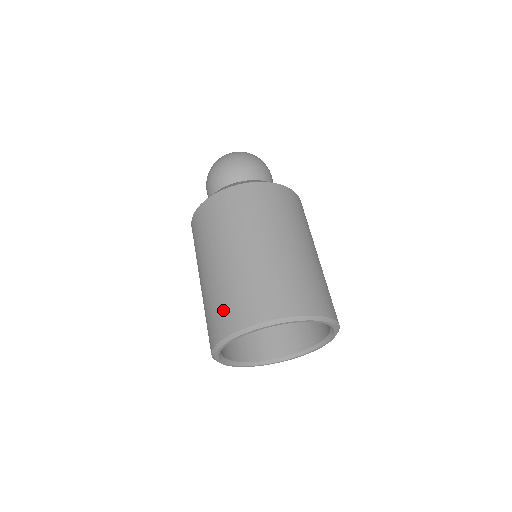
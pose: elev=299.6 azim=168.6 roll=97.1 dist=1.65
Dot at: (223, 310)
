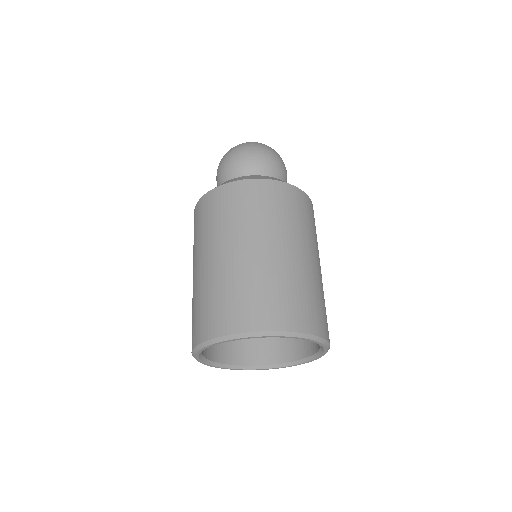
Dot at: occluded
